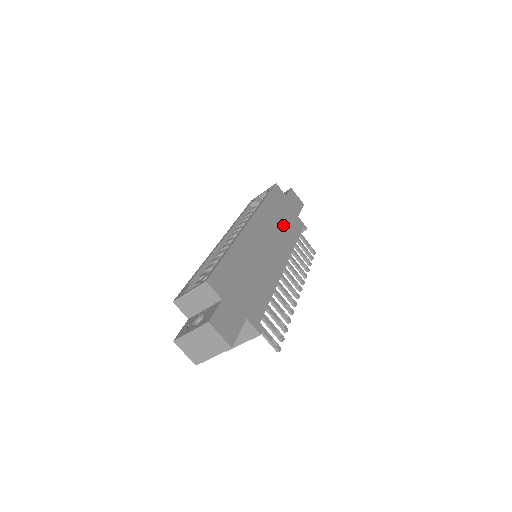
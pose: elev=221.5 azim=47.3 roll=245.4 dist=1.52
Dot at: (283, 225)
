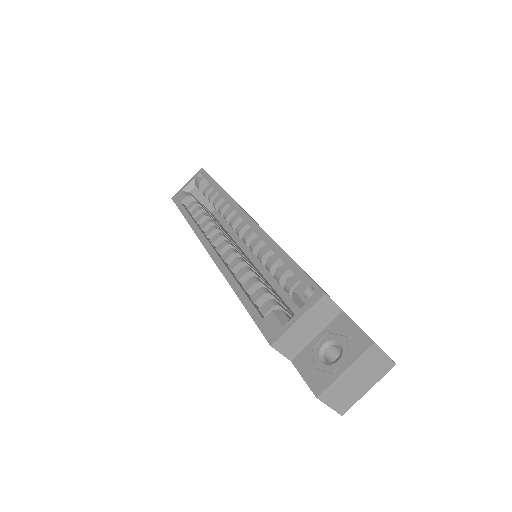
Dot at: occluded
